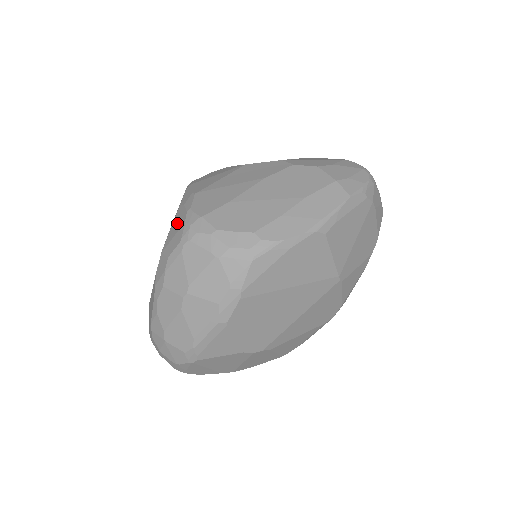
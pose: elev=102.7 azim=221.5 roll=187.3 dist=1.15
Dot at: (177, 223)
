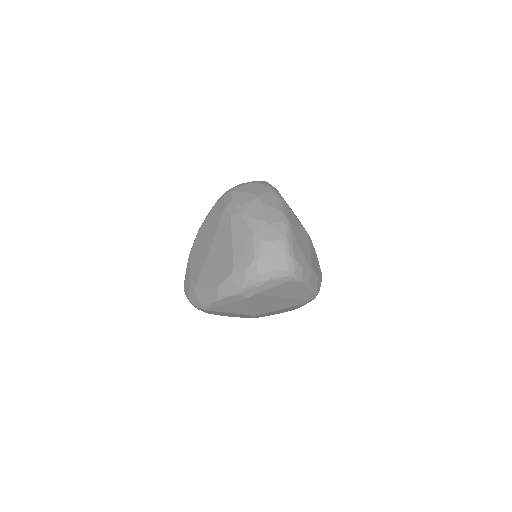
Dot at: (218, 205)
